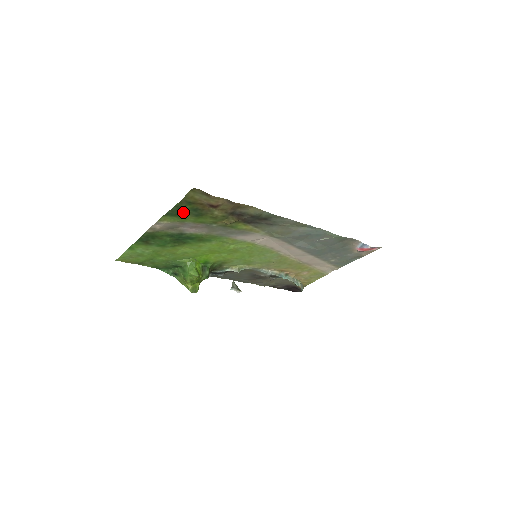
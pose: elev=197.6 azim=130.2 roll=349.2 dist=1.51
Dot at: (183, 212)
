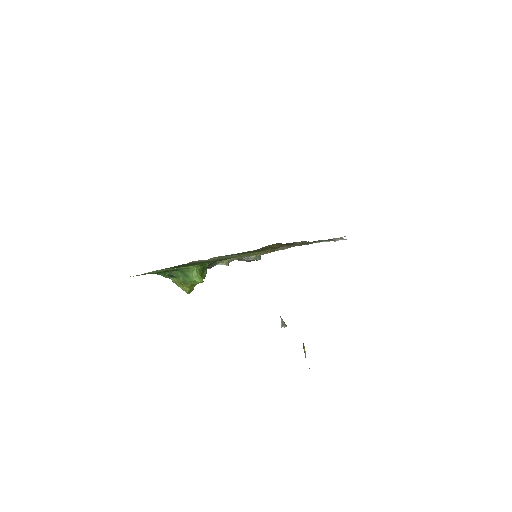
Dot at: occluded
